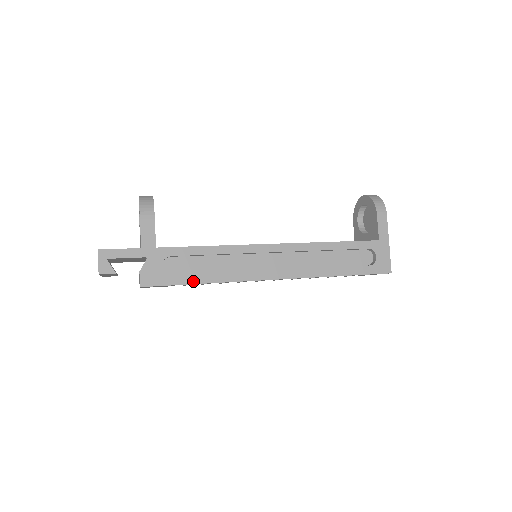
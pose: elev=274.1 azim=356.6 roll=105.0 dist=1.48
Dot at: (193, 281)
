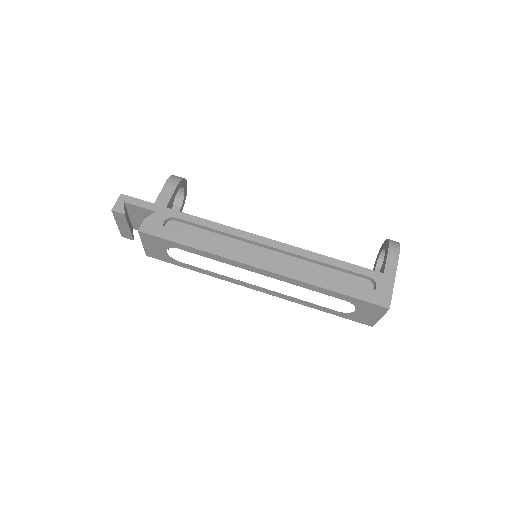
Dot at: (184, 242)
